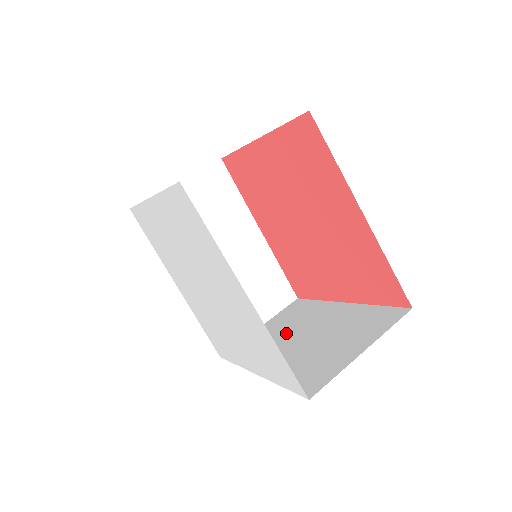
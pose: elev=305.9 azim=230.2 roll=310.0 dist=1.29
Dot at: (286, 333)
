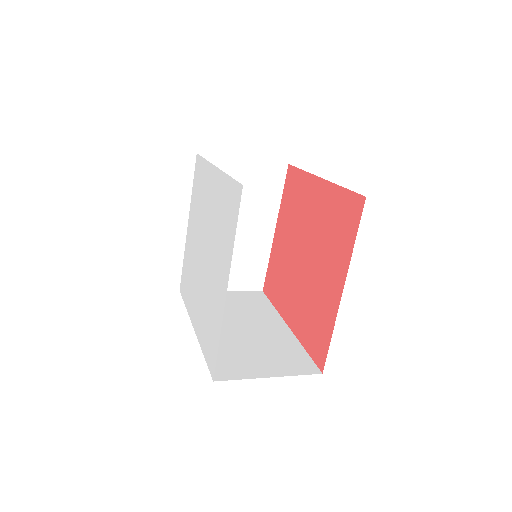
Dot at: occluded
